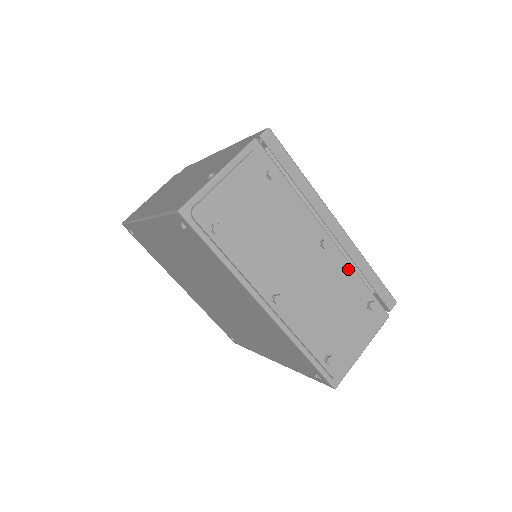
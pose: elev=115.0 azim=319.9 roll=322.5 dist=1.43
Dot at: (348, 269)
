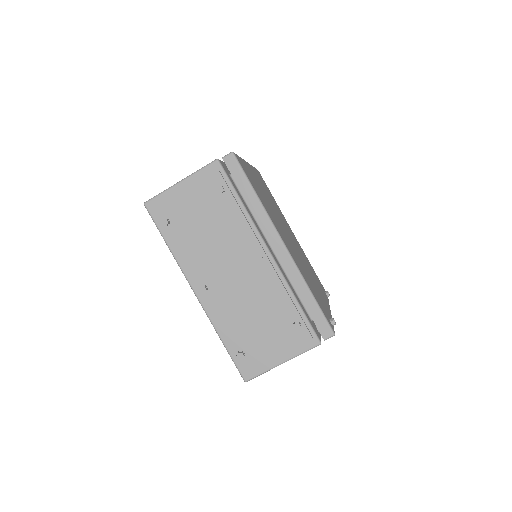
Dot at: (280, 286)
